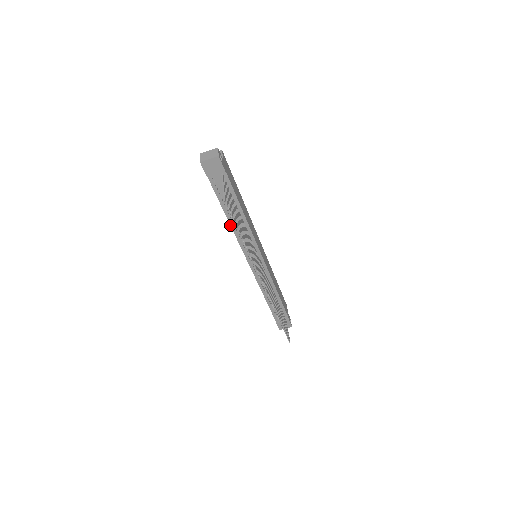
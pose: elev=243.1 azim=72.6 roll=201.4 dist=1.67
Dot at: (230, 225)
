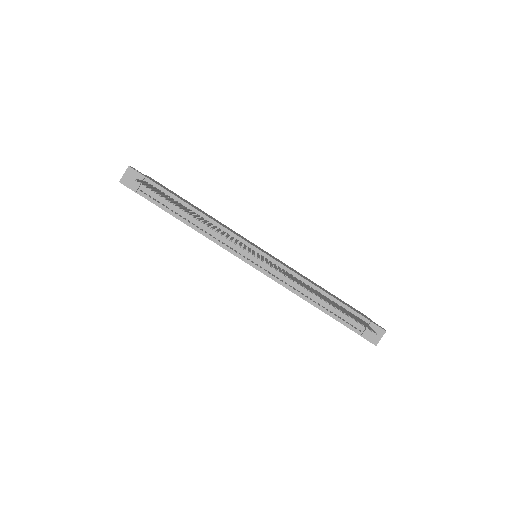
Dot at: occluded
